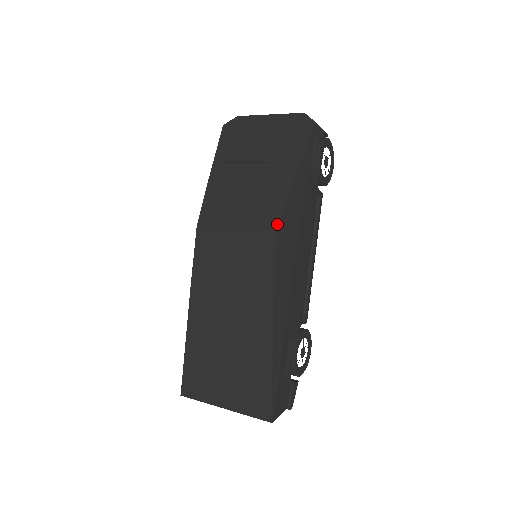
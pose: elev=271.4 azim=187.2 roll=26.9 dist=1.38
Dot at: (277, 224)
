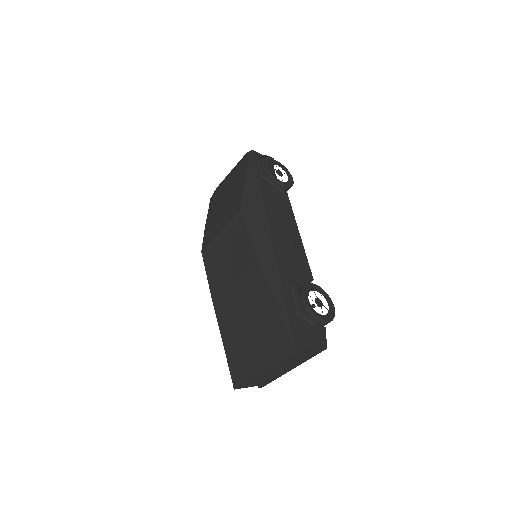
Dot at: (240, 207)
